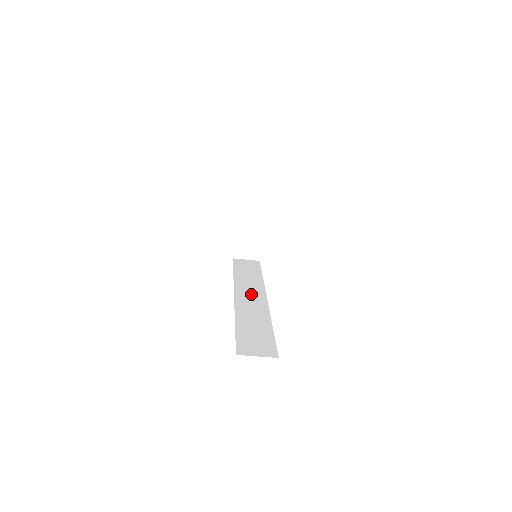
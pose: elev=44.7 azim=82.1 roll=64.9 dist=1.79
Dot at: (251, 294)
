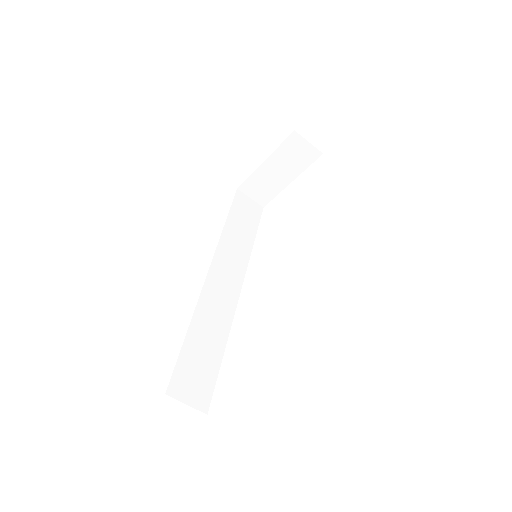
Dot at: (228, 275)
